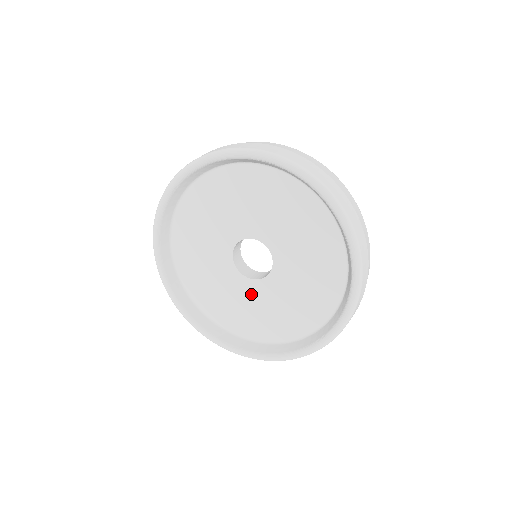
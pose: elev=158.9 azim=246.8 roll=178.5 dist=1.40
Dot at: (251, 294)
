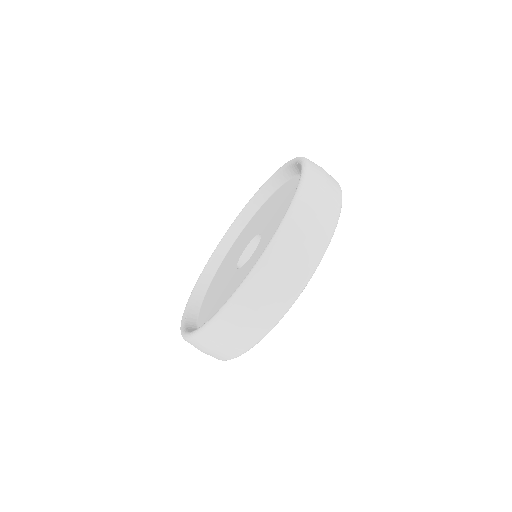
Dot at: (228, 282)
